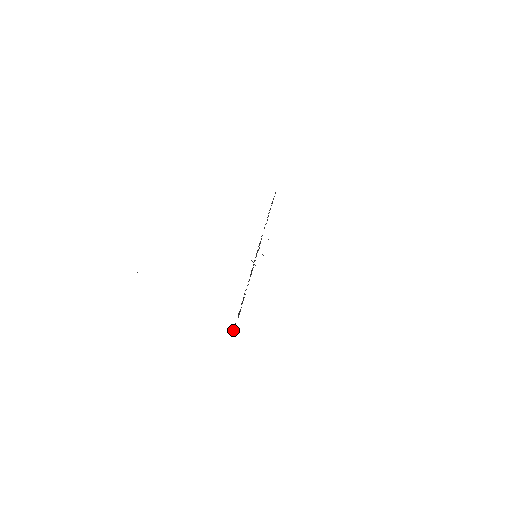
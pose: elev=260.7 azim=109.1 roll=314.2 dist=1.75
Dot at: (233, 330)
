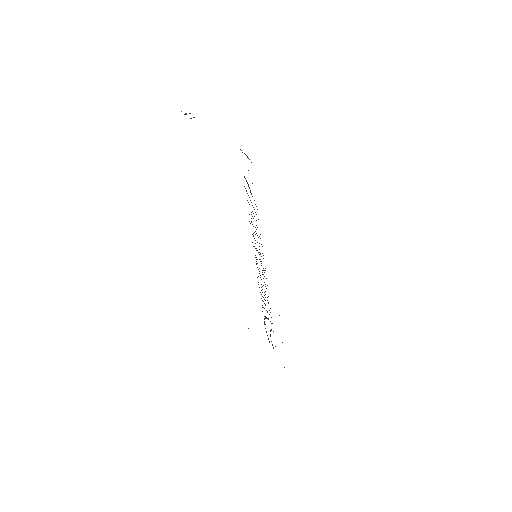
Dot at: occluded
